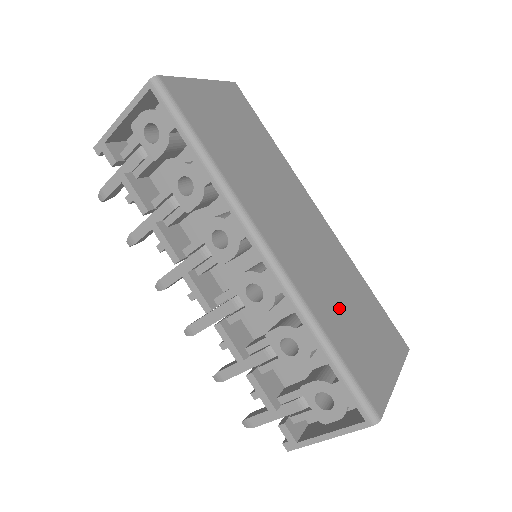
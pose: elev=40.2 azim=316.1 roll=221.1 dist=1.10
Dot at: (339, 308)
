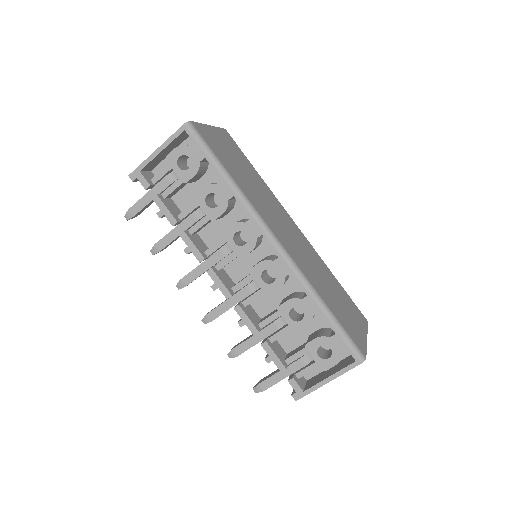
Dot at: (325, 287)
